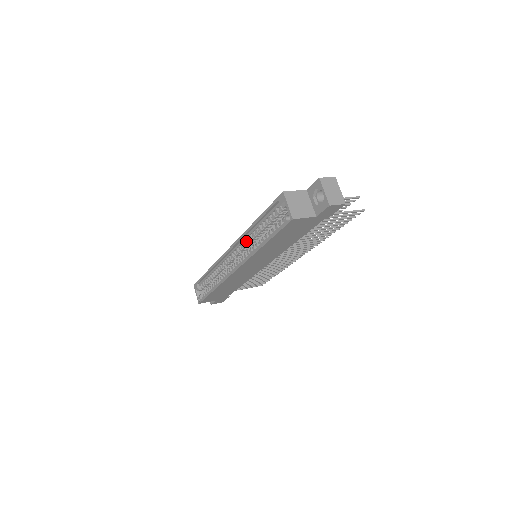
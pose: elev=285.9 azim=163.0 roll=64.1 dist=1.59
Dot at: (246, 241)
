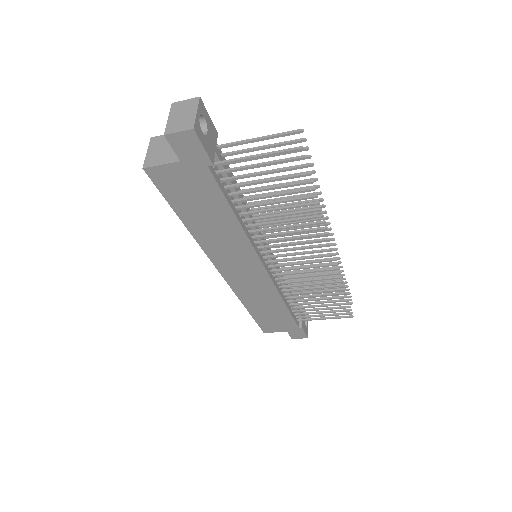
Dot at: occluded
